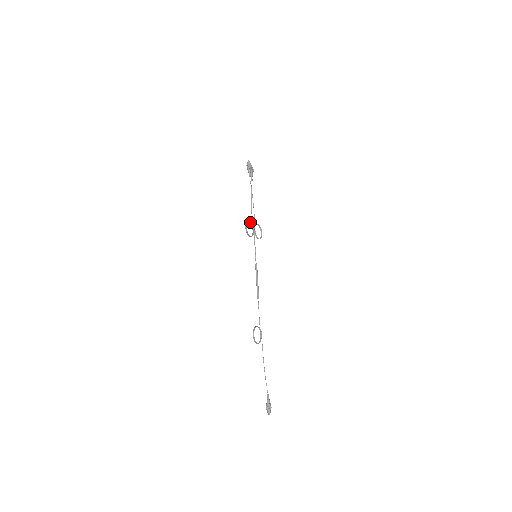
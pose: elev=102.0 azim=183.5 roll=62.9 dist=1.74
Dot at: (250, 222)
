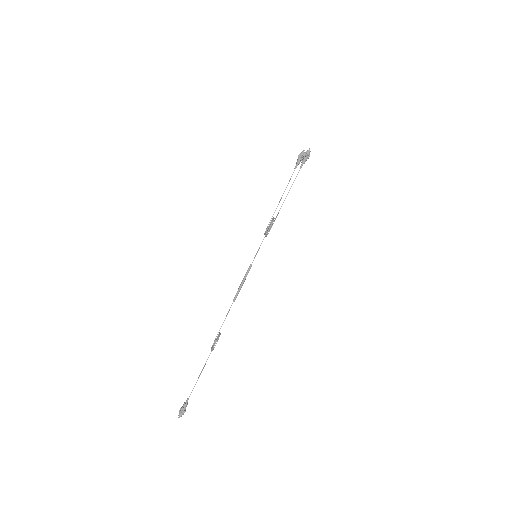
Dot at: (272, 218)
